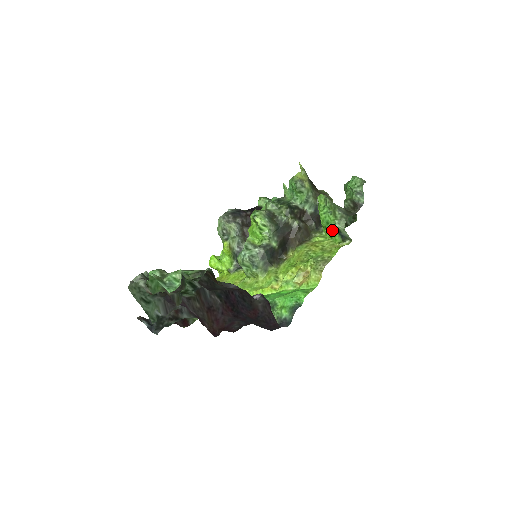
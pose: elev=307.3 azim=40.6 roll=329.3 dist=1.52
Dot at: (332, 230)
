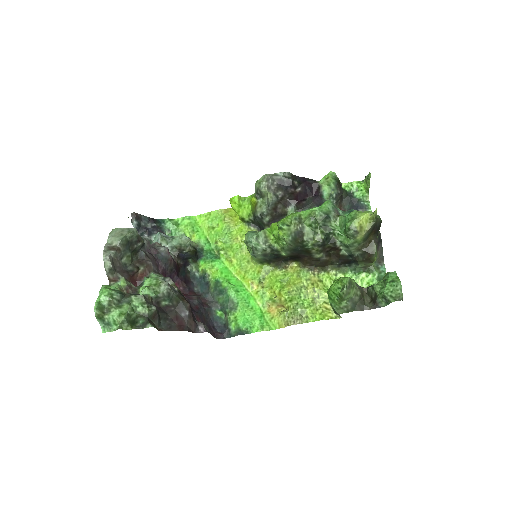
Dot at: (331, 303)
